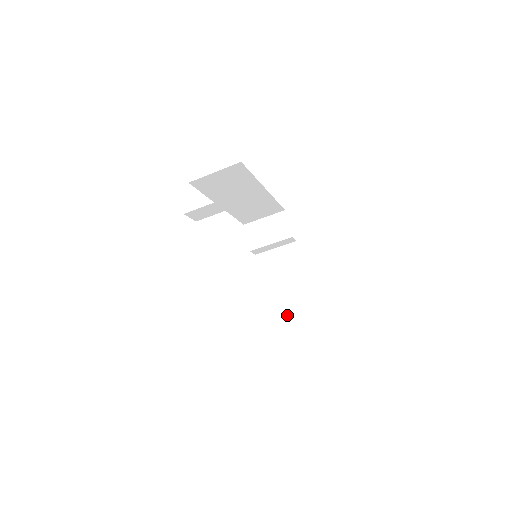
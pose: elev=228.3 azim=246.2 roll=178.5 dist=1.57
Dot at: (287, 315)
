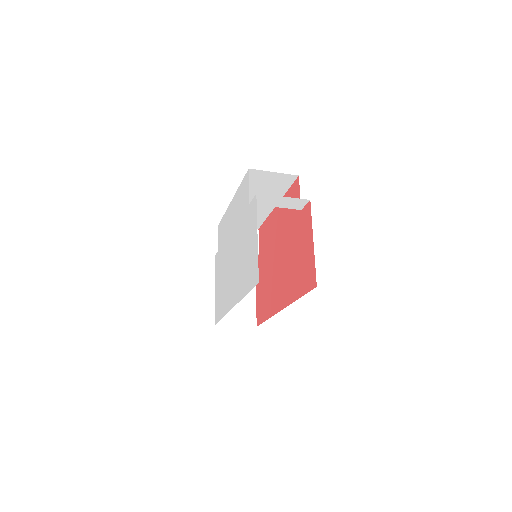
Dot at: (231, 319)
